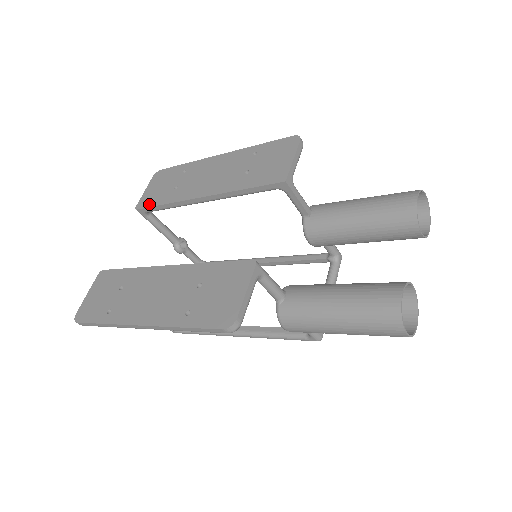
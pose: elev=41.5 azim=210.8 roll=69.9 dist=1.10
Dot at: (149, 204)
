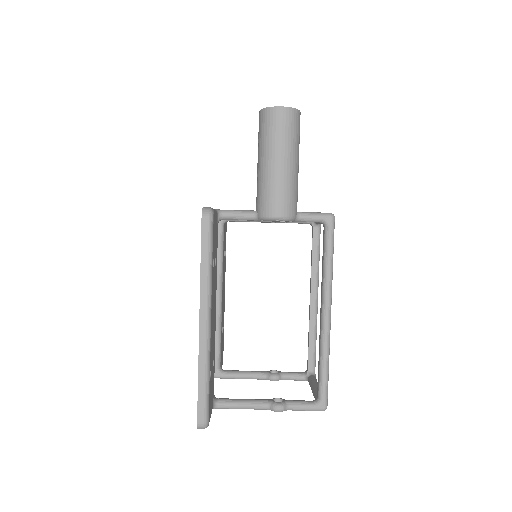
Dot at: occluded
